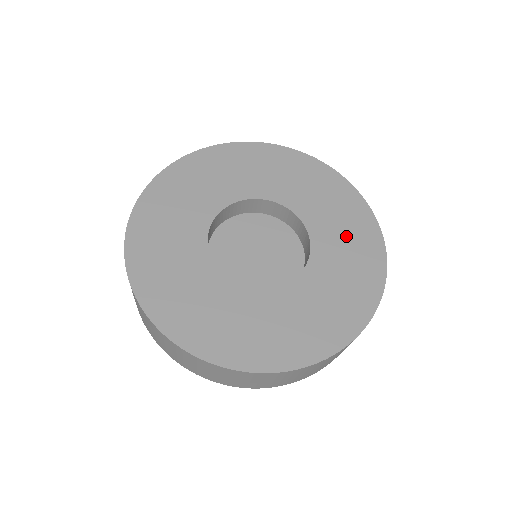
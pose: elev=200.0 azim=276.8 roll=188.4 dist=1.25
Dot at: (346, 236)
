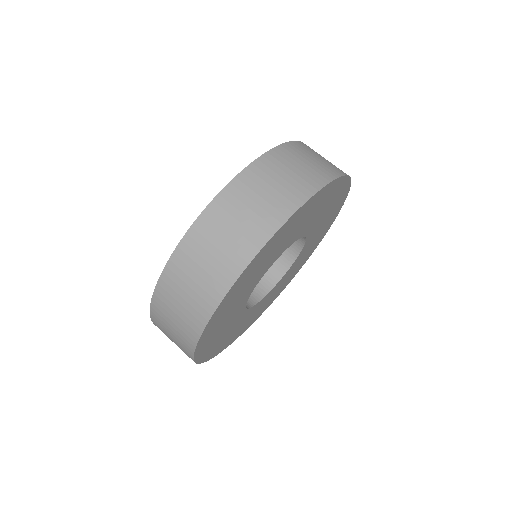
Dot at: occluded
